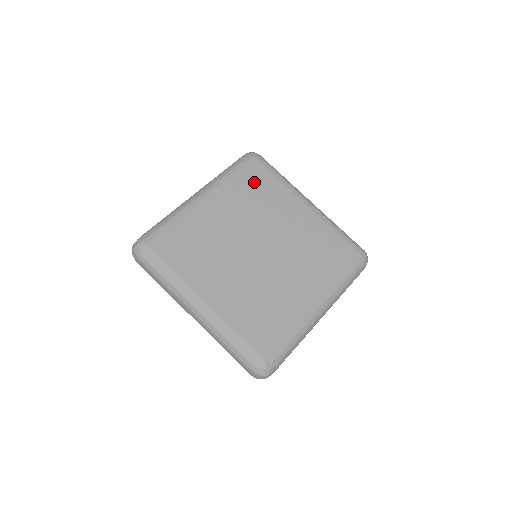
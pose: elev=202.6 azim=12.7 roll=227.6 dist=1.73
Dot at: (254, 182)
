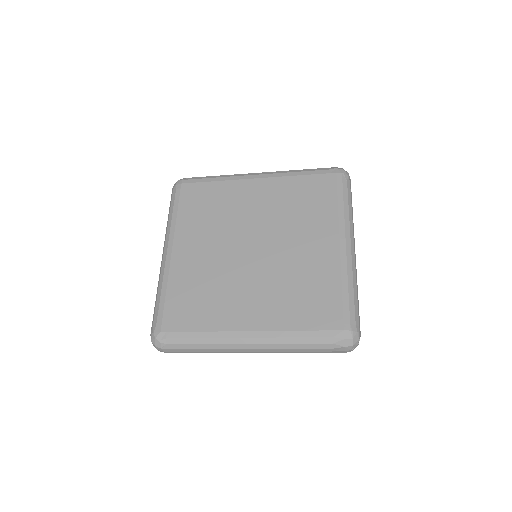
Dot at: (312, 192)
